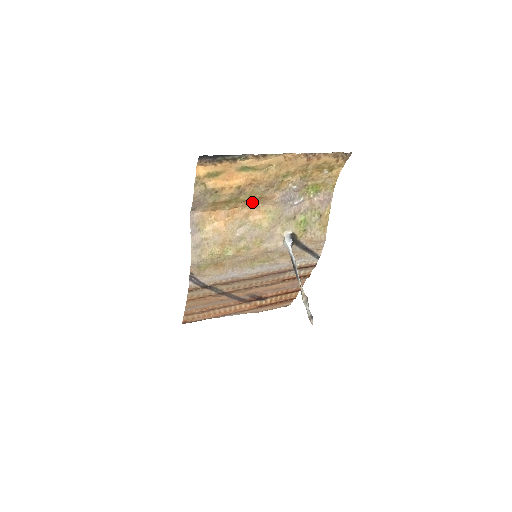
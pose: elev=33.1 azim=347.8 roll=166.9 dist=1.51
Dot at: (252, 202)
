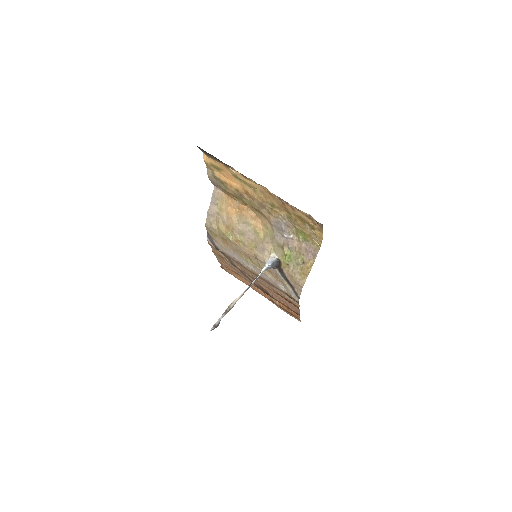
Dot at: (256, 210)
